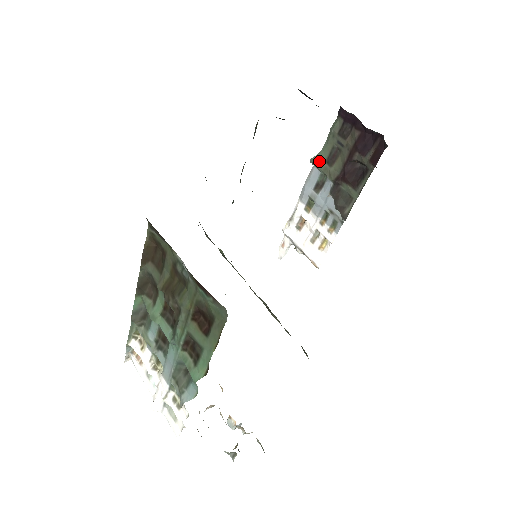
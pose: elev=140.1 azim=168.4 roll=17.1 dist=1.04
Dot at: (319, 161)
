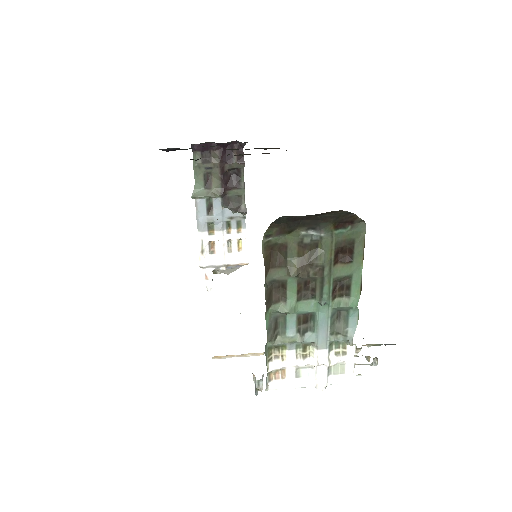
Dot at: (199, 192)
